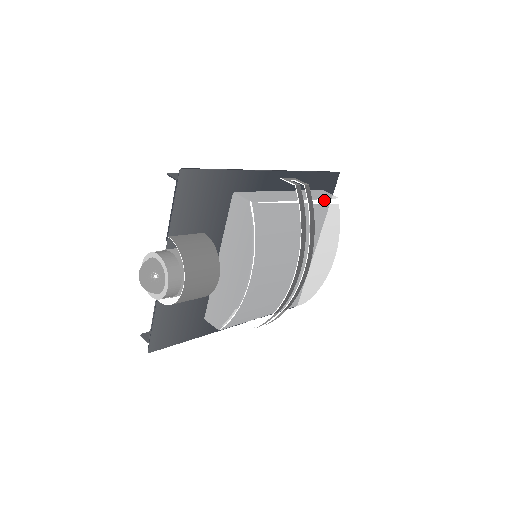
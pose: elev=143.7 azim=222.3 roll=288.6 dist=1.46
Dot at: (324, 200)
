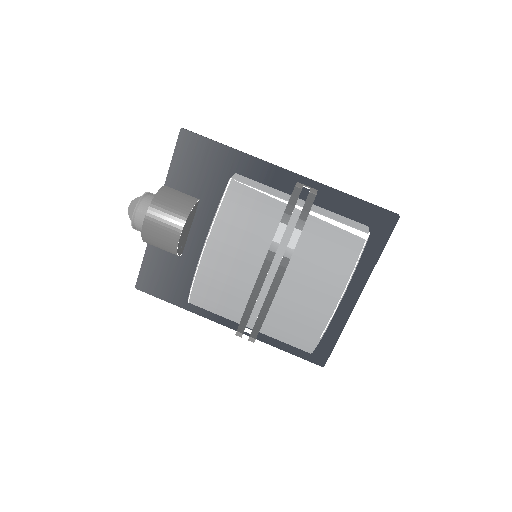
Dot at: (341, 224)
